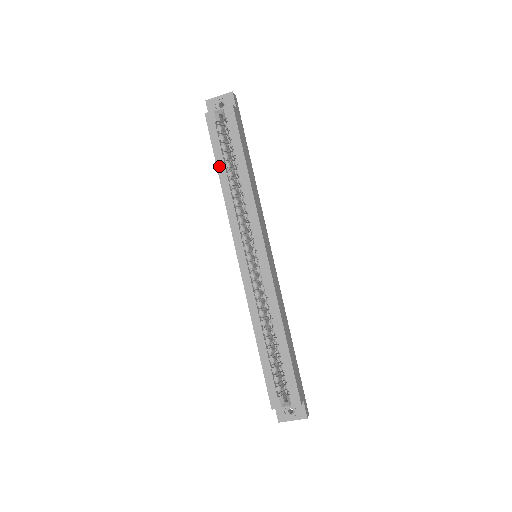
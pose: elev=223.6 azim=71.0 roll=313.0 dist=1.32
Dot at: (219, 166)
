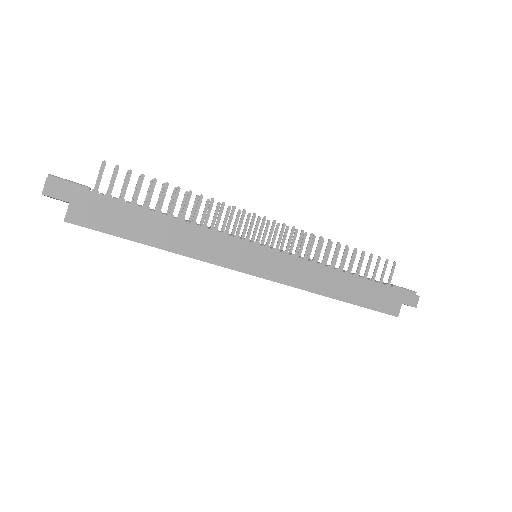
Dot at: occluded
